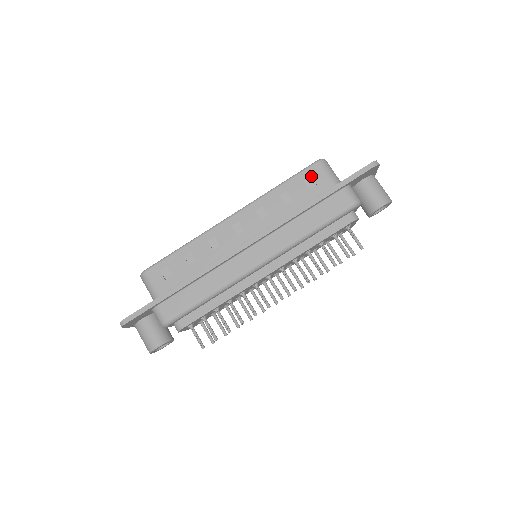
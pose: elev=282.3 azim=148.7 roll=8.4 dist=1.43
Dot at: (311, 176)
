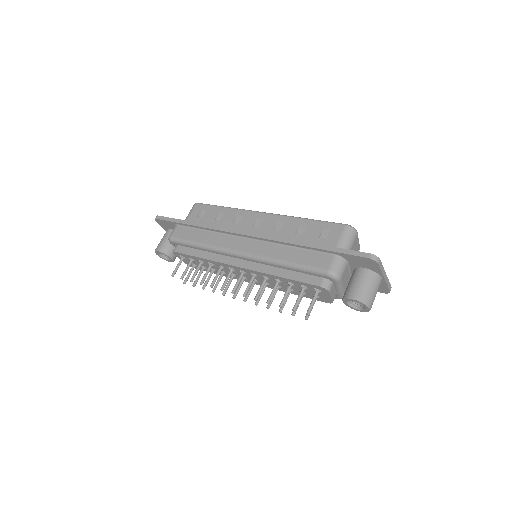
Dot at: (330, 230)
